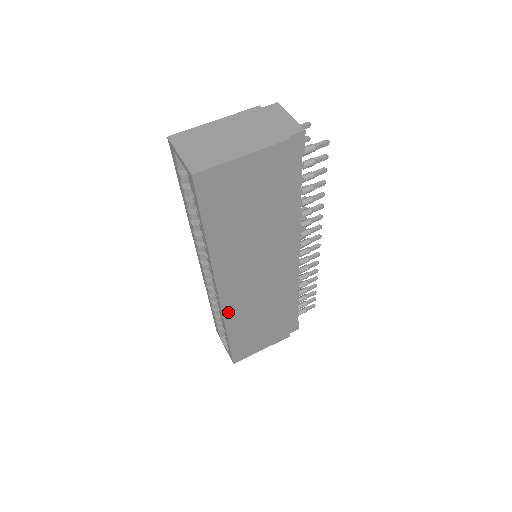
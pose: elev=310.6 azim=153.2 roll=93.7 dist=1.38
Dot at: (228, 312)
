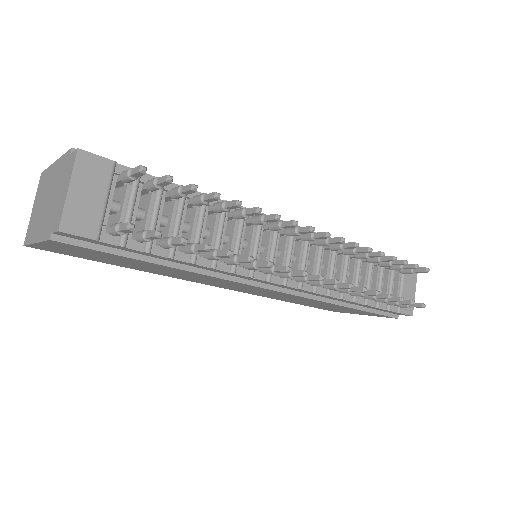
Dot at: (251, 293)
